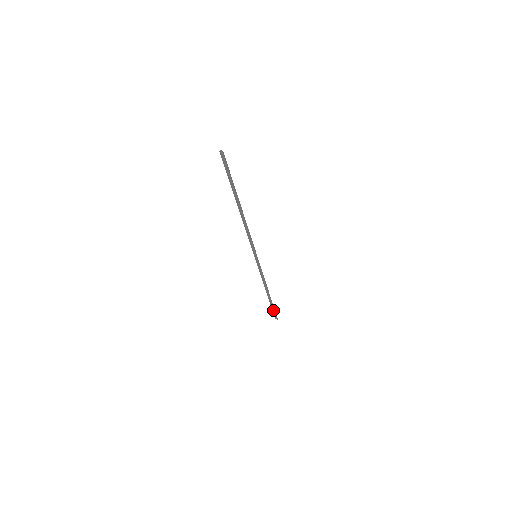
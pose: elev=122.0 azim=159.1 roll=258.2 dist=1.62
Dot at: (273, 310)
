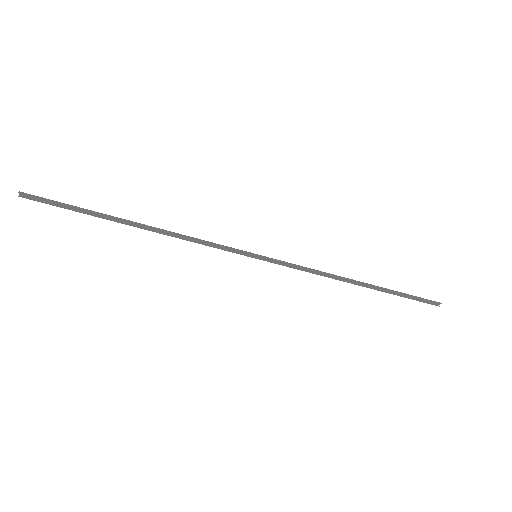
Dot at: (410, 298)
